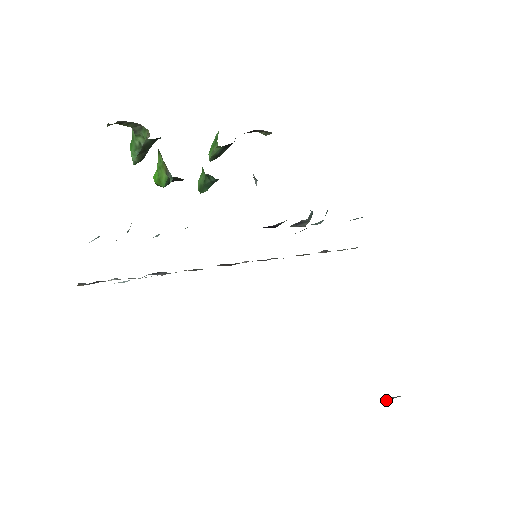
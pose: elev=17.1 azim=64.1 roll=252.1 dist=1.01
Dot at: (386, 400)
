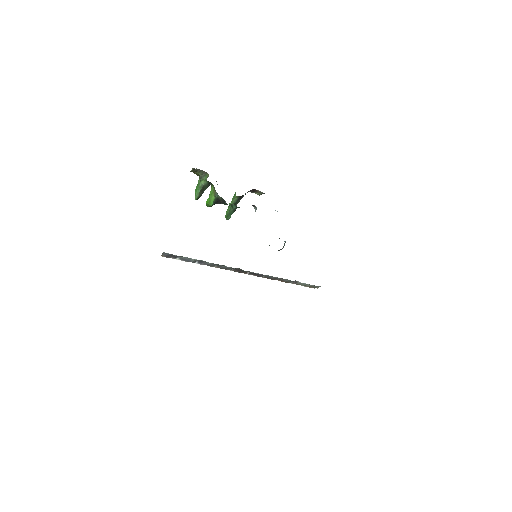
Dot at: occluded
